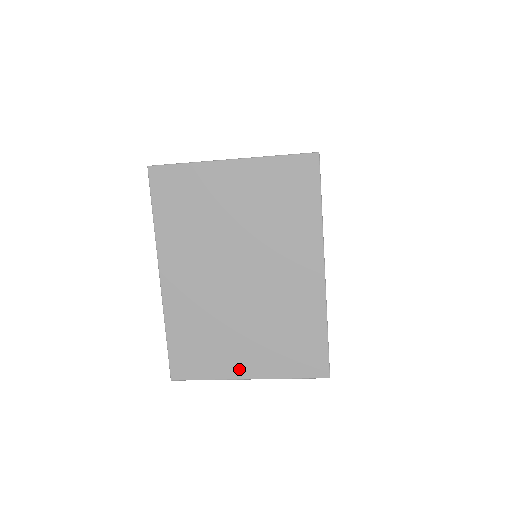
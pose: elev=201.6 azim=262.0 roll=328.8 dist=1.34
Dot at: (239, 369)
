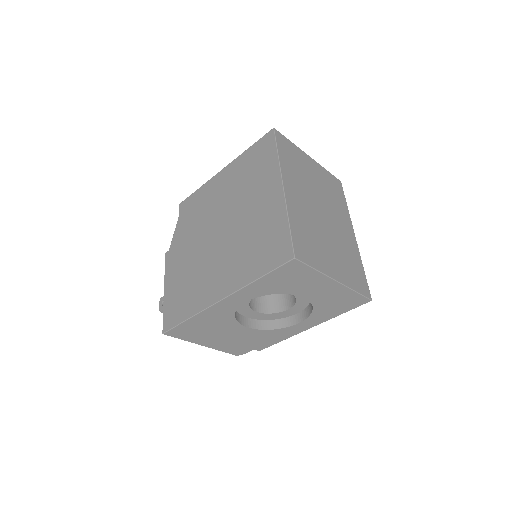
Dot at: (331, 271)
